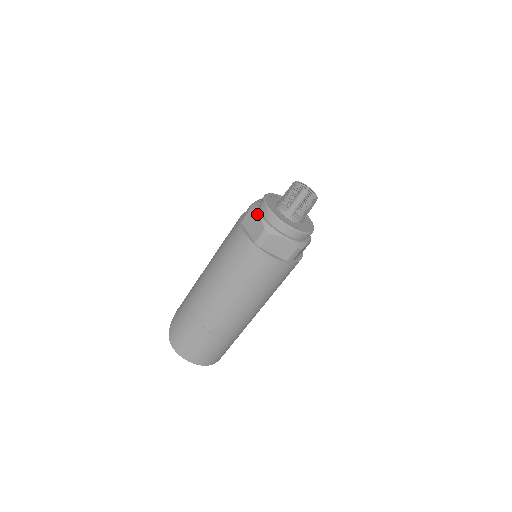
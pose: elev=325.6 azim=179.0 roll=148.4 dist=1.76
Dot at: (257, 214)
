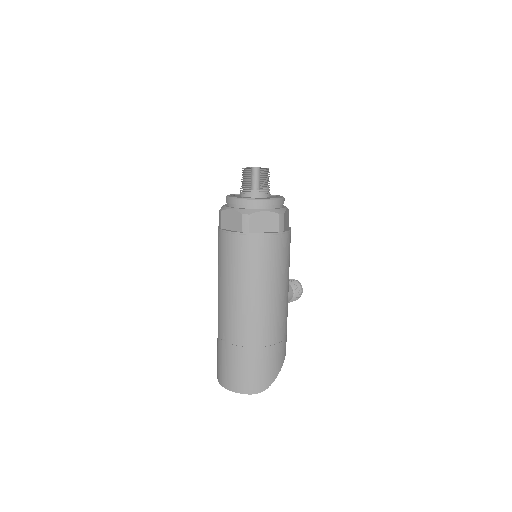
Dot at: occluded
